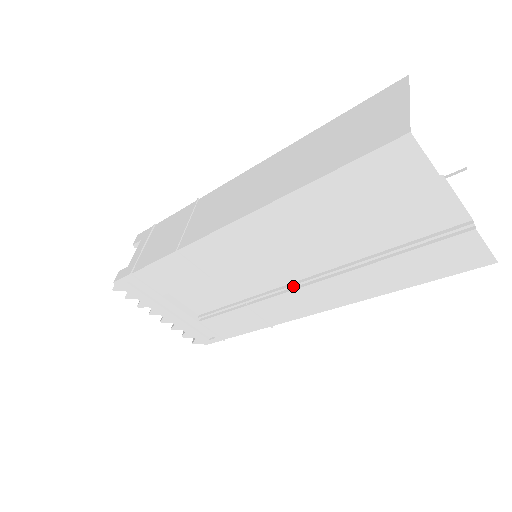
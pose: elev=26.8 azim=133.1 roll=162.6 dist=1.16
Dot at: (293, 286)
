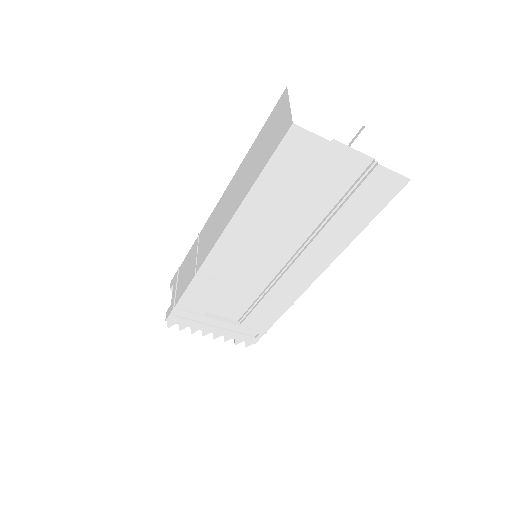
Dot at: (289, 264)
